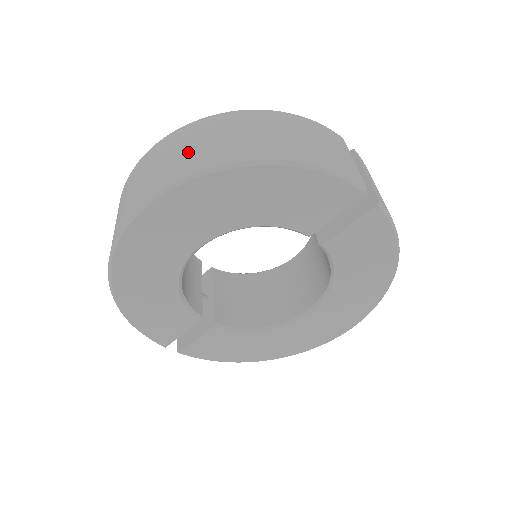
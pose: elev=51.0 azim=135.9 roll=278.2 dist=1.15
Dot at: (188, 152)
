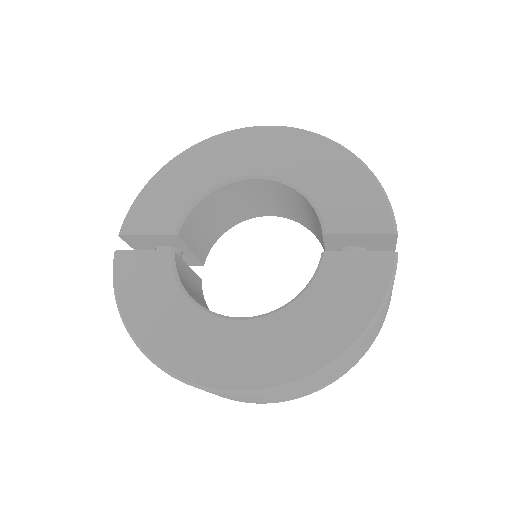
Dot at: occluded
